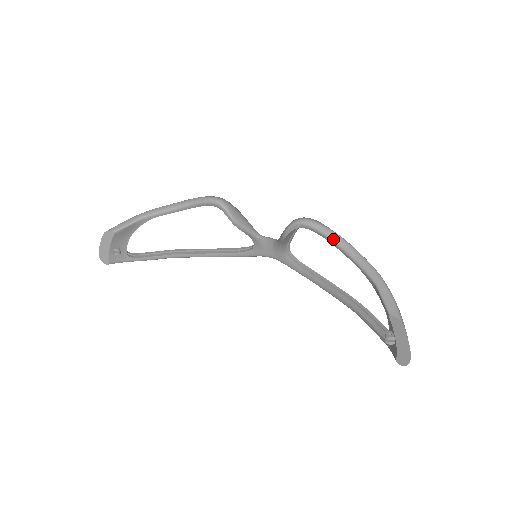
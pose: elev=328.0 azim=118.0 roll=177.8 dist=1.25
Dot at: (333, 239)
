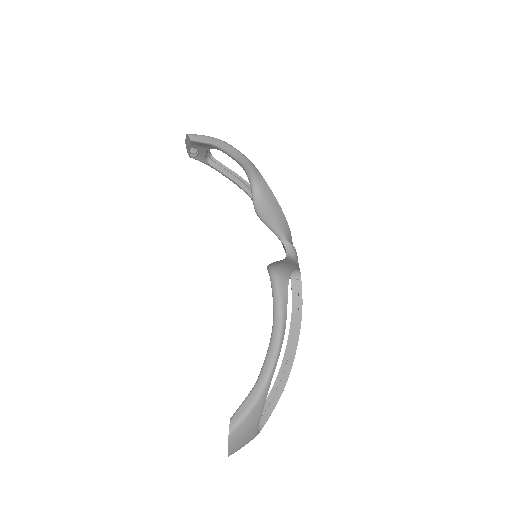
Dot at: (274, 317)
